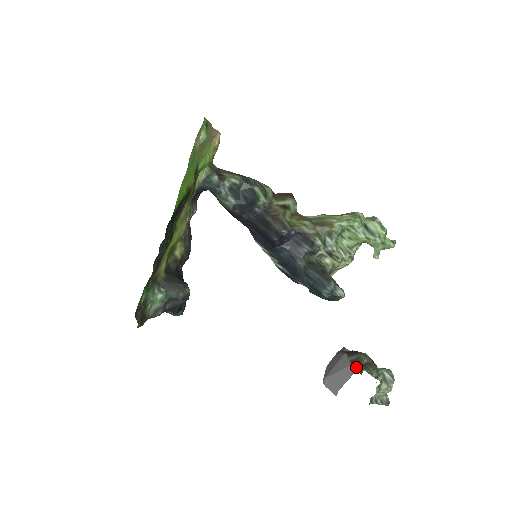
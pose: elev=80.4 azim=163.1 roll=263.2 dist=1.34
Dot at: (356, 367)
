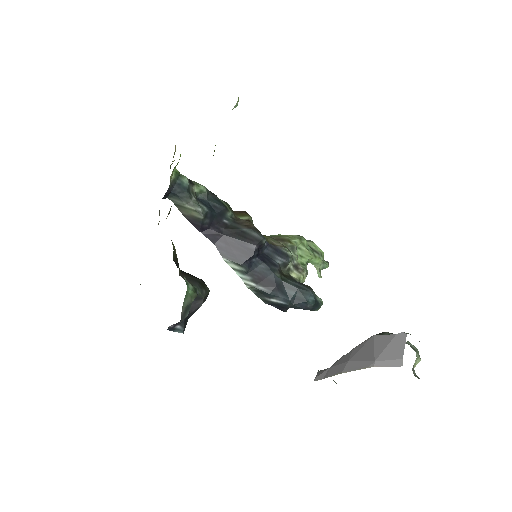
Dot at: (404, 333)
